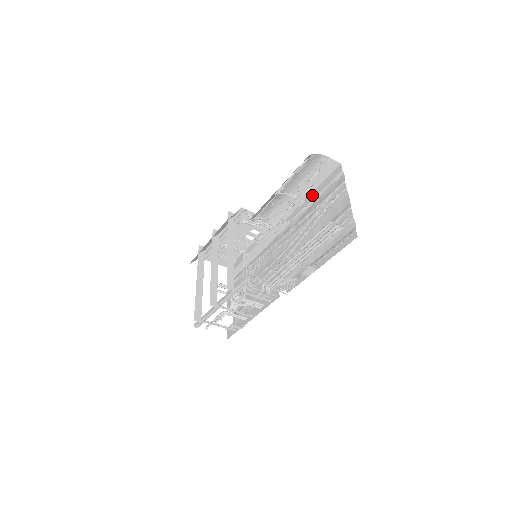
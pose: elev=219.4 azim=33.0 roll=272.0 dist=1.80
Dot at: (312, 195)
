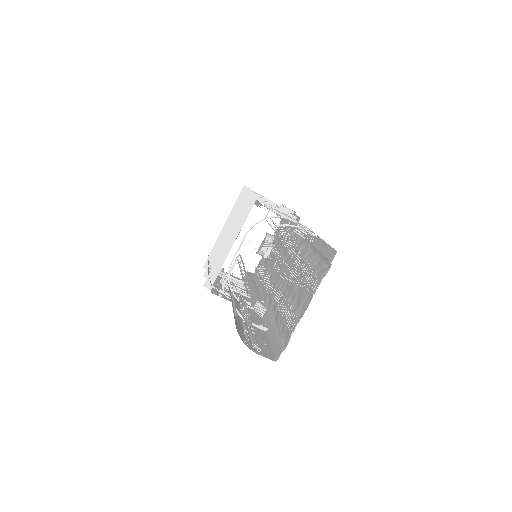
Dot at: occluded
